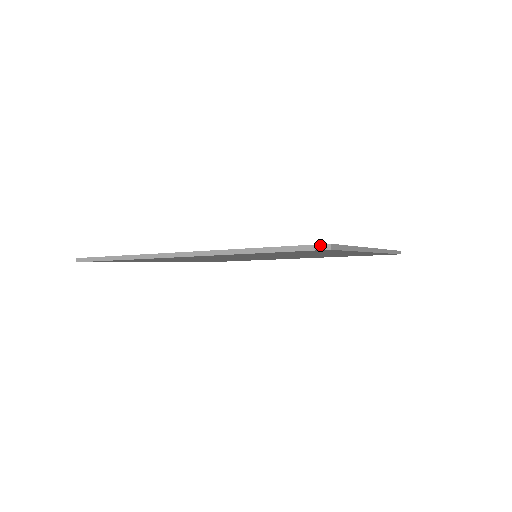
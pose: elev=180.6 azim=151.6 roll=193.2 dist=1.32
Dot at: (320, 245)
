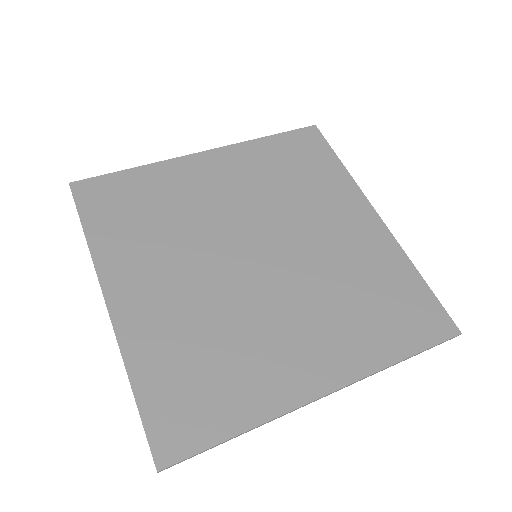
Dot at: occluded
